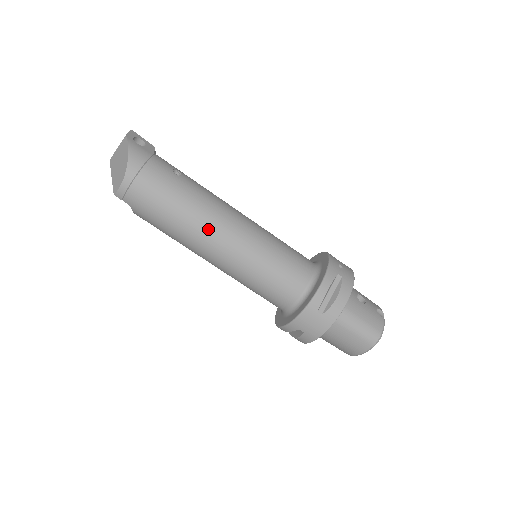
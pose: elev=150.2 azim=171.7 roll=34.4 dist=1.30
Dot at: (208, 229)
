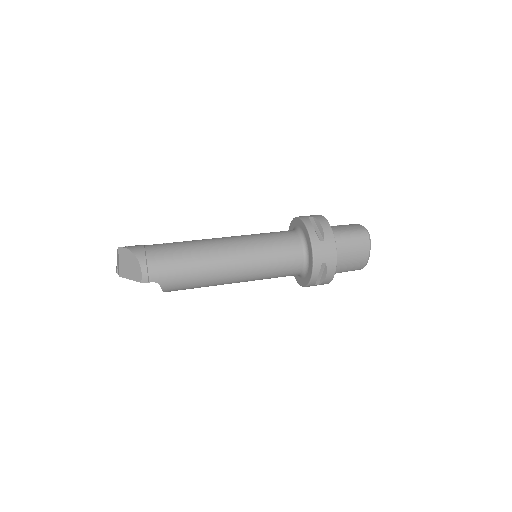
Dot at: (215, 253)
